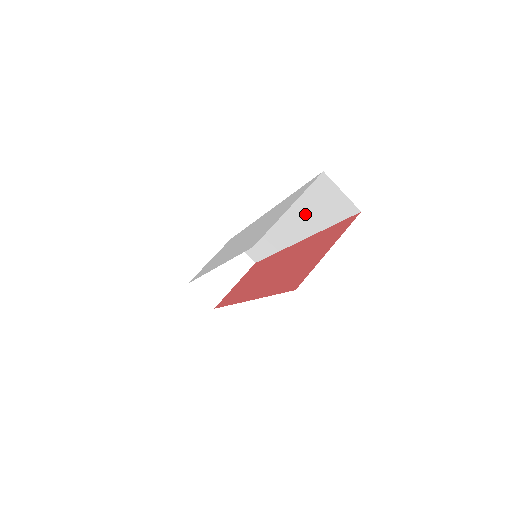
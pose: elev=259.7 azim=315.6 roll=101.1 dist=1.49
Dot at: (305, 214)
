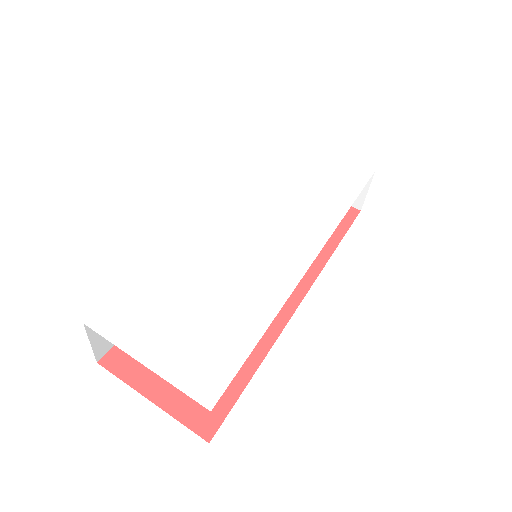
Dot at: occluded
